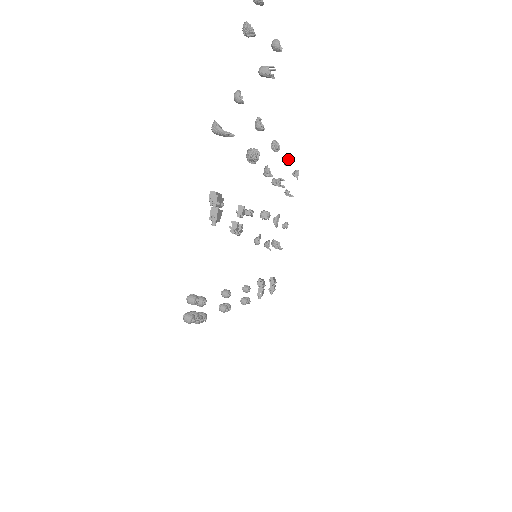
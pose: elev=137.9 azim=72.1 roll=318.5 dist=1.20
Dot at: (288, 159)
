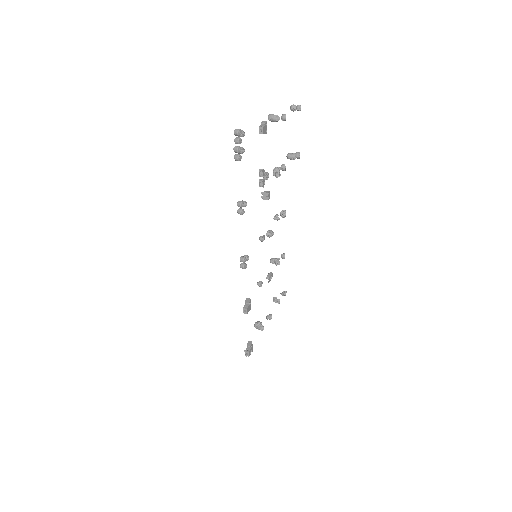
Dot at: occluded
